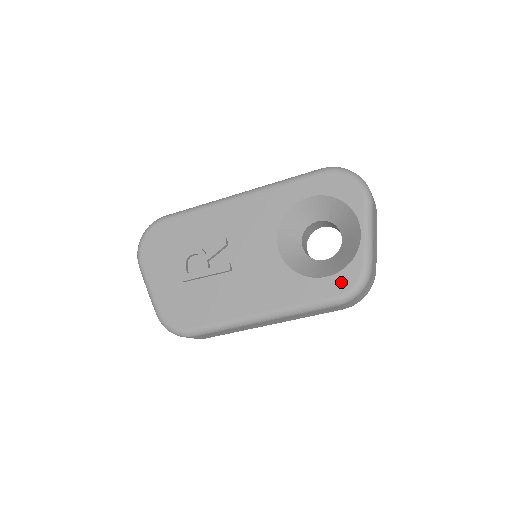
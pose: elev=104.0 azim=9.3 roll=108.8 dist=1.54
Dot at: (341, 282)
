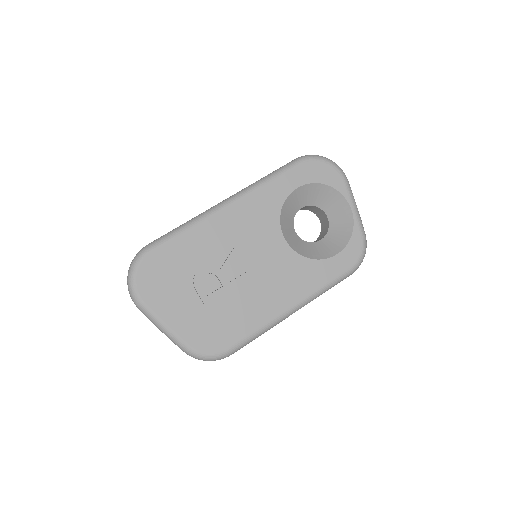
Dot at: (350, 255)
